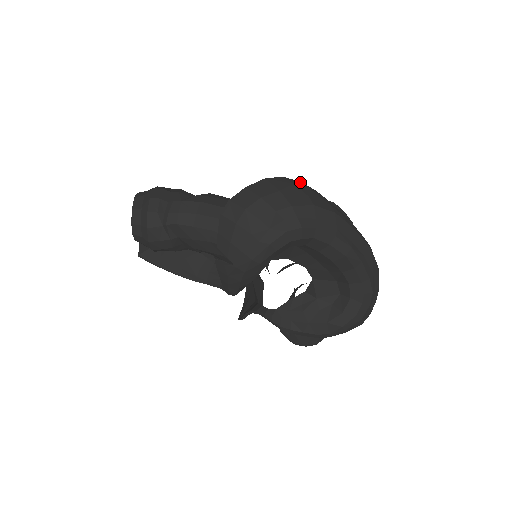
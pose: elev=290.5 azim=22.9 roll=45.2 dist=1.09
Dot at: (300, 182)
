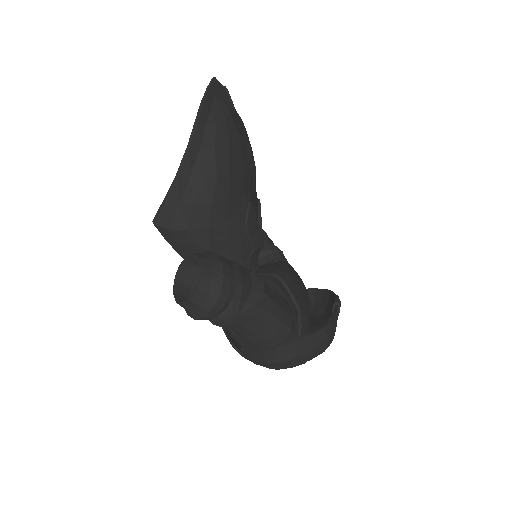
Dot at: (332, 322)
